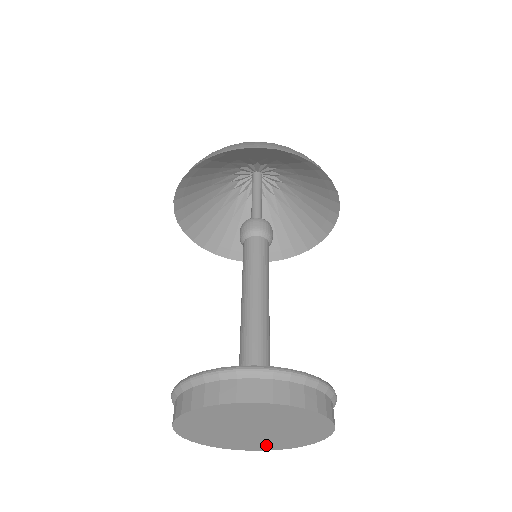
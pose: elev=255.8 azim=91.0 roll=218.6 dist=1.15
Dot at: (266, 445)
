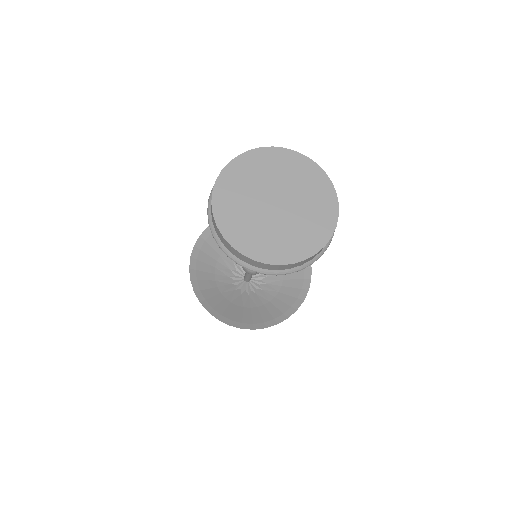
Dot at: (272, 247)
